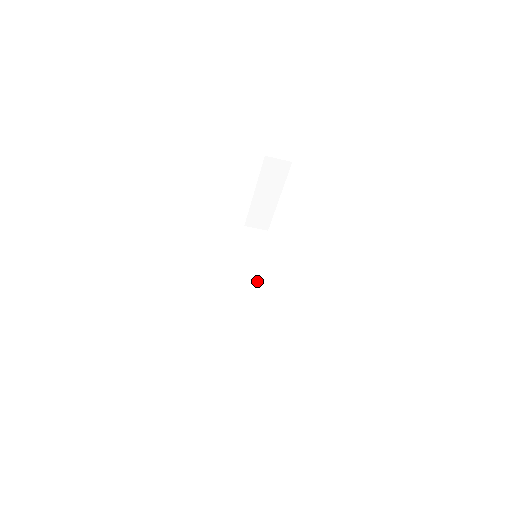
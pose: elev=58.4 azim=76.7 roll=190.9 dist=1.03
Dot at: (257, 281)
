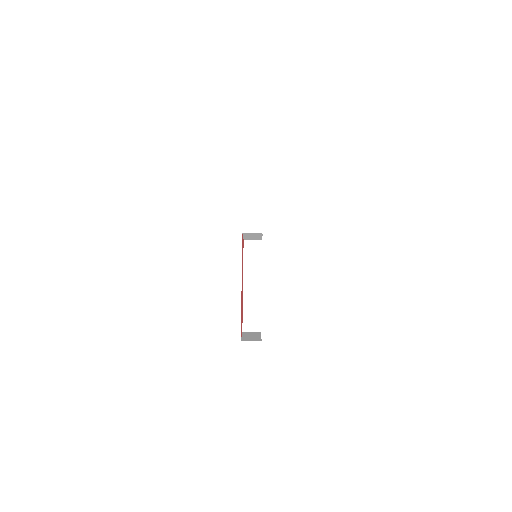
Dot at: (256, 288)
